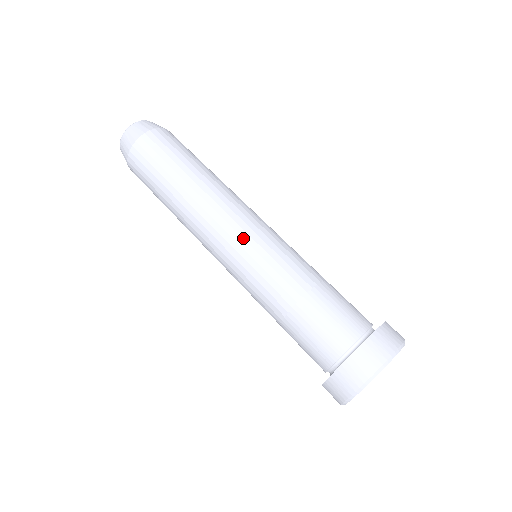
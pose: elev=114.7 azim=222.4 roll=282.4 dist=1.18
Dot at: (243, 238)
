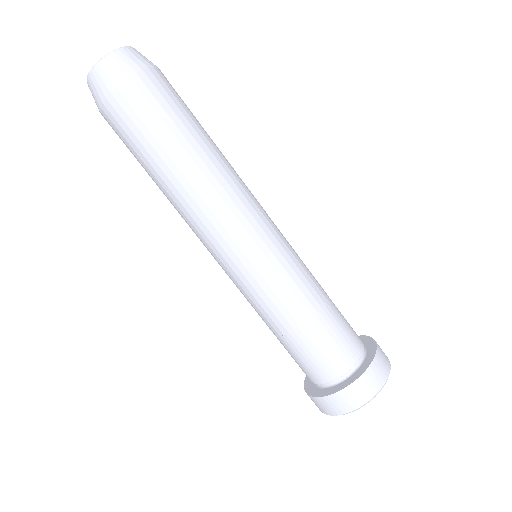
Dot at: (234, 262)
